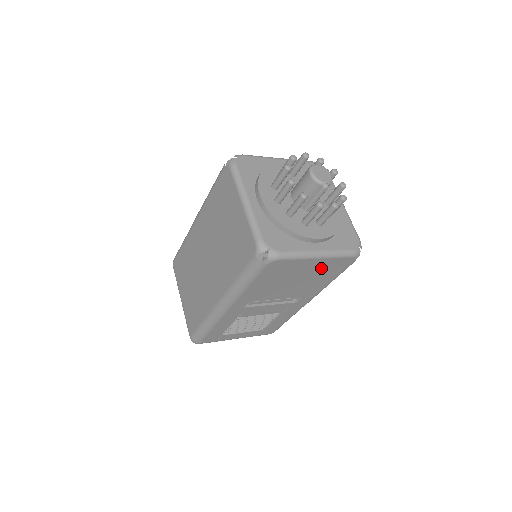
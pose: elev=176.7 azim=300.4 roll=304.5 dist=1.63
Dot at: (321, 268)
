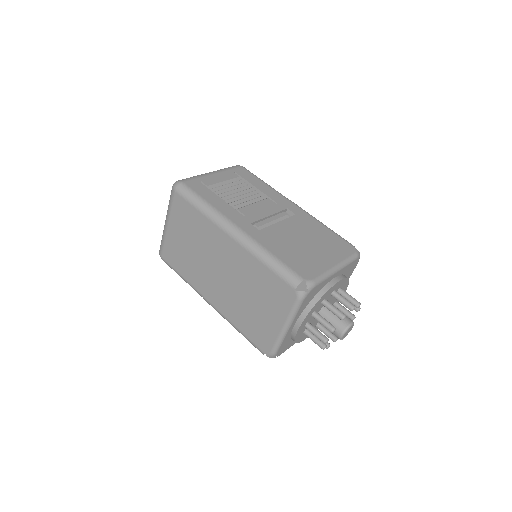
Dot at: occluded
